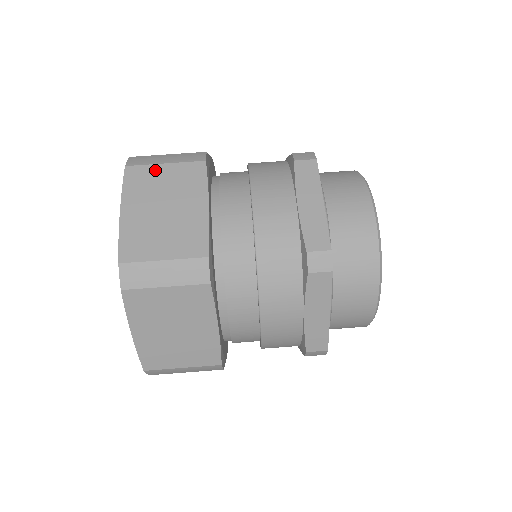
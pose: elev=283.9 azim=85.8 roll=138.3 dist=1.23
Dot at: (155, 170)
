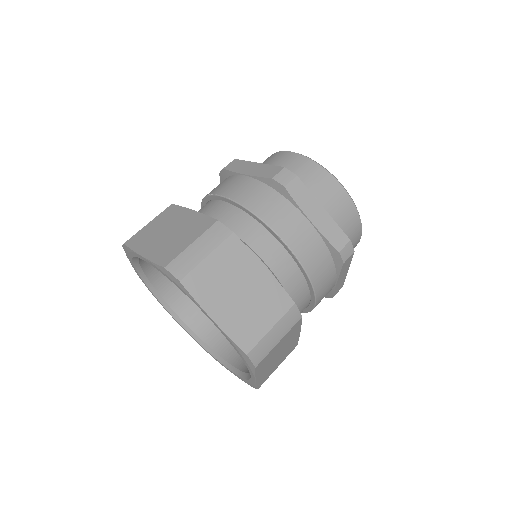
Dot at: (205, 267)
